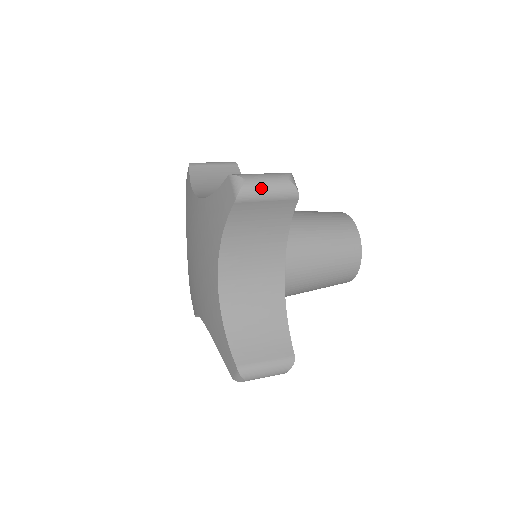
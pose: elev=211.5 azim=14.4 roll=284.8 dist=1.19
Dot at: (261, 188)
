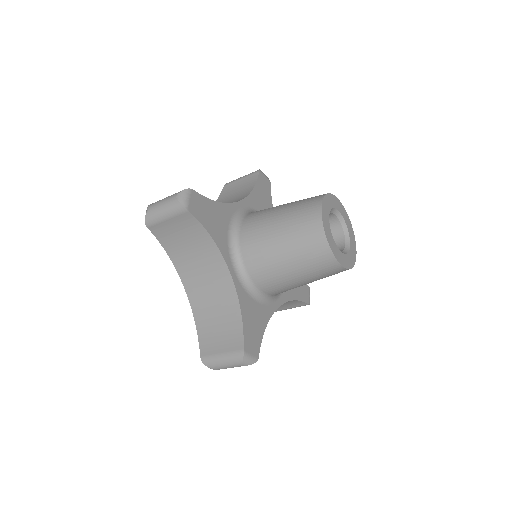
Dot at: (157, 212)
